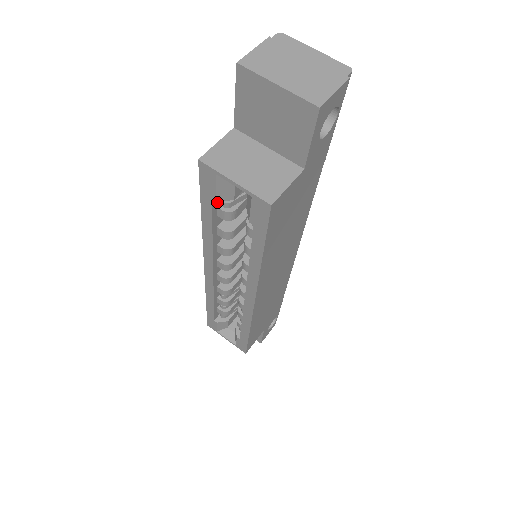
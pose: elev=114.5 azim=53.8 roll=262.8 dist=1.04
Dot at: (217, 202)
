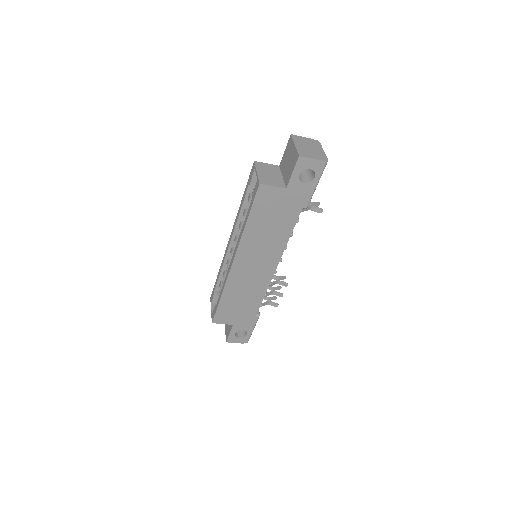
Dot at: (251, 191)
